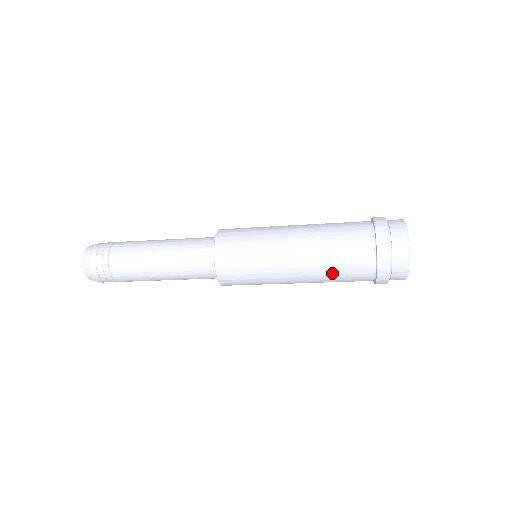
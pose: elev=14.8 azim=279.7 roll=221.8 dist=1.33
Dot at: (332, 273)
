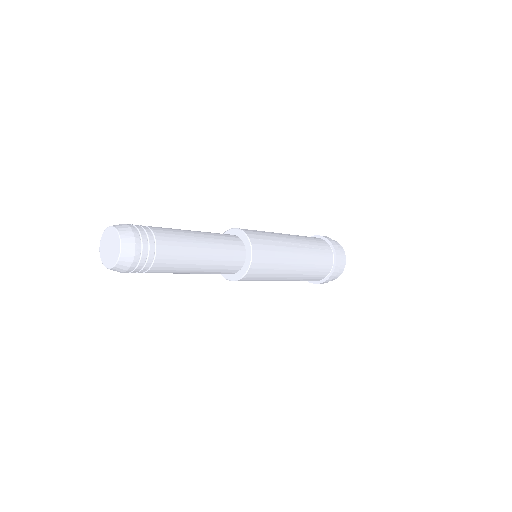
Dot at: occluded
